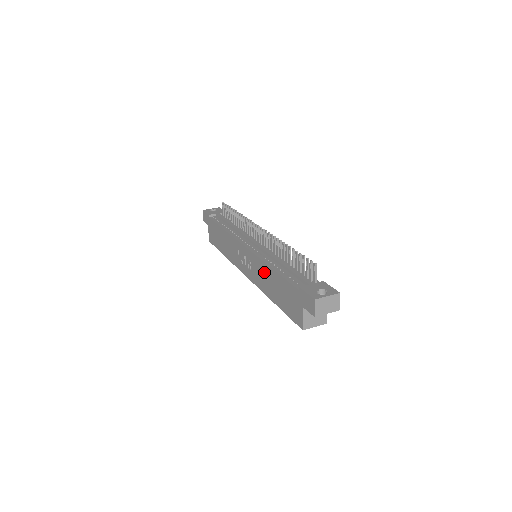
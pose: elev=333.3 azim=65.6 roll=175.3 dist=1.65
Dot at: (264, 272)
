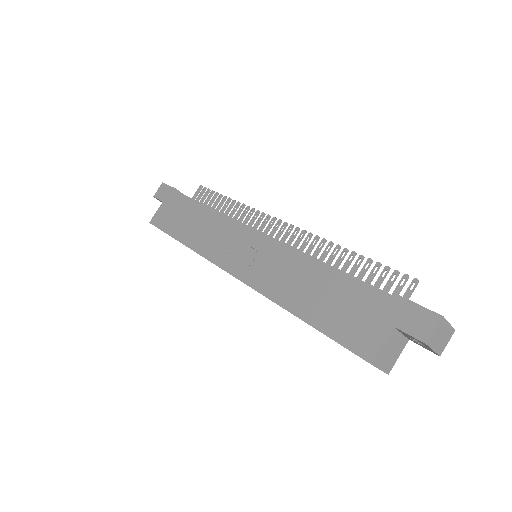
Dot at: (295, 269)
